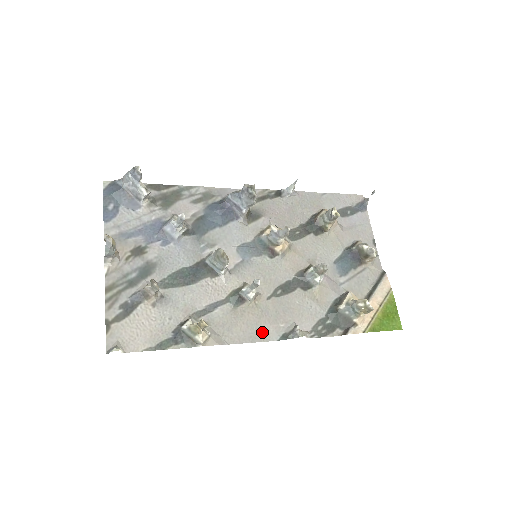
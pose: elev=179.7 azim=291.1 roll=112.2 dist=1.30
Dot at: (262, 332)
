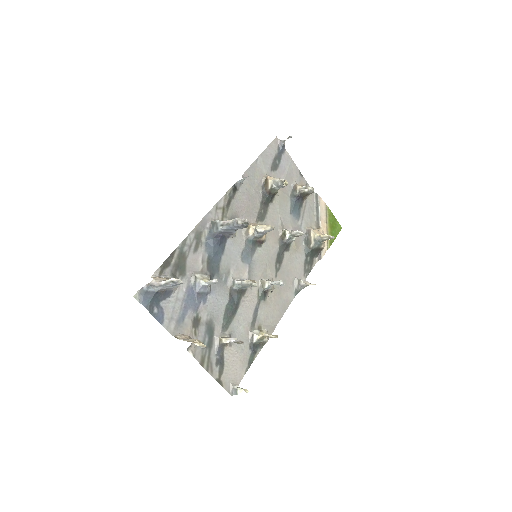
Dot at: (286, 301)
